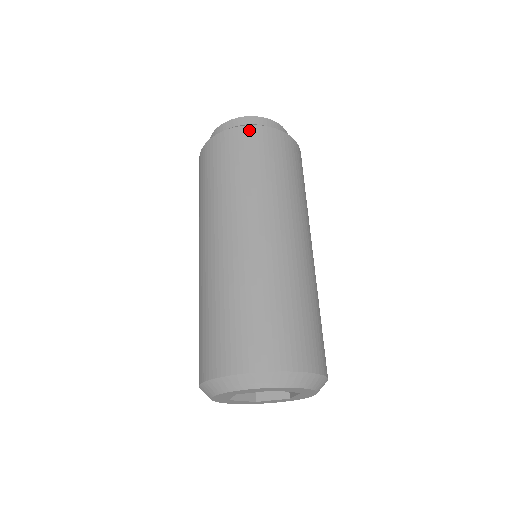
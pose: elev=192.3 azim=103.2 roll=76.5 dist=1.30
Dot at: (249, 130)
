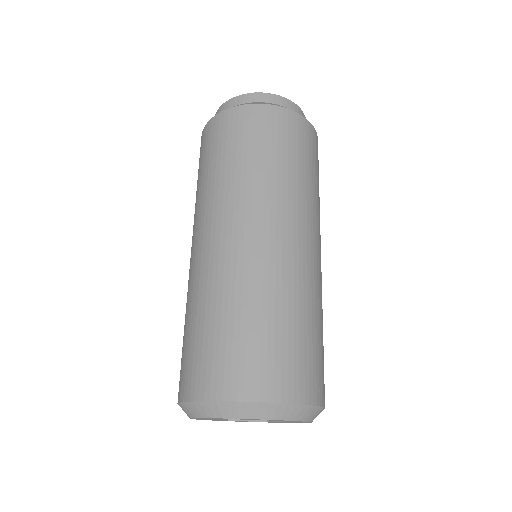
Dot at: (220, 118)
